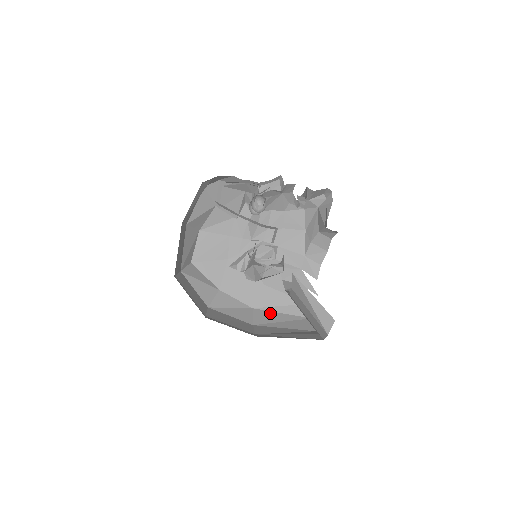
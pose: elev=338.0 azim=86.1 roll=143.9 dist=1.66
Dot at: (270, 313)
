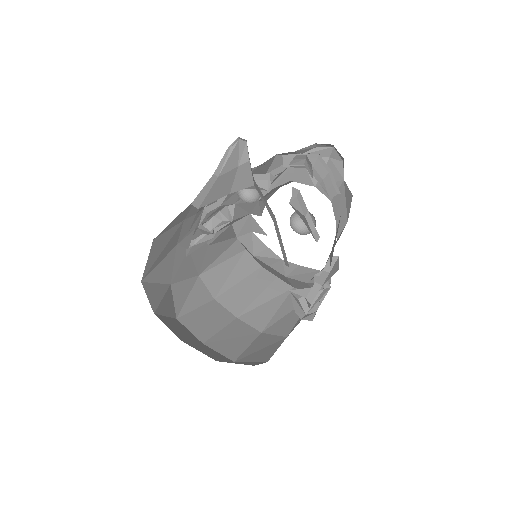
Dot at: (216, 270)
